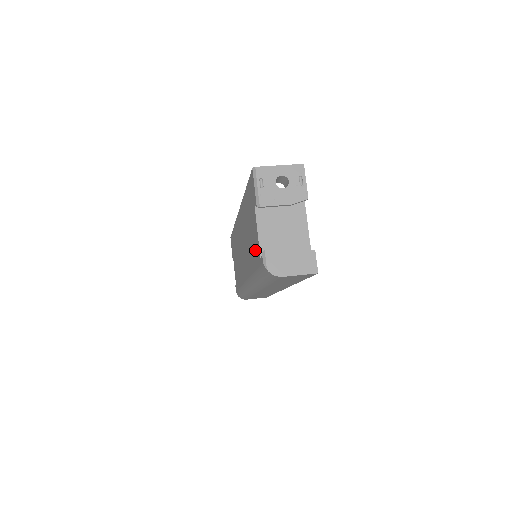
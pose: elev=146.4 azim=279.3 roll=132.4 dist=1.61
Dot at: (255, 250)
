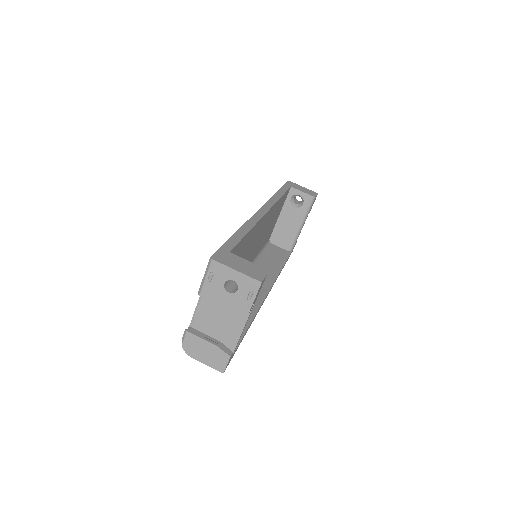
Dot at: occluded
